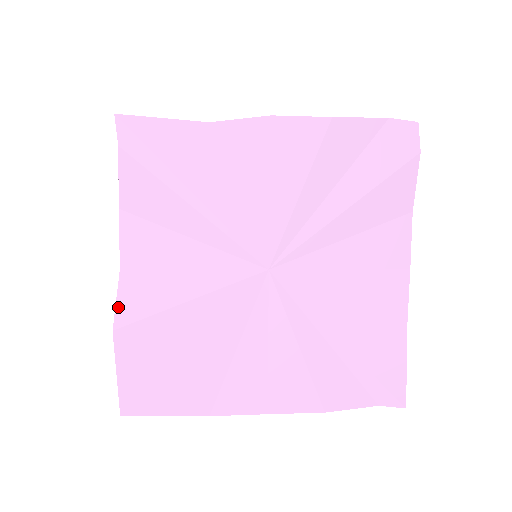
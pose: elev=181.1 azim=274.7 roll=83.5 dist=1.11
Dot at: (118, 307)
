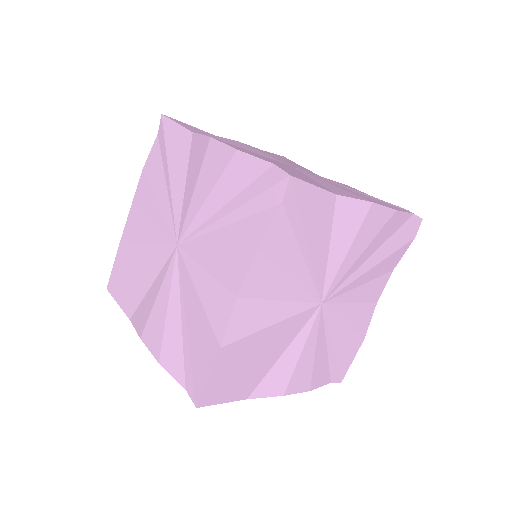
Dot at: (229, 329)
